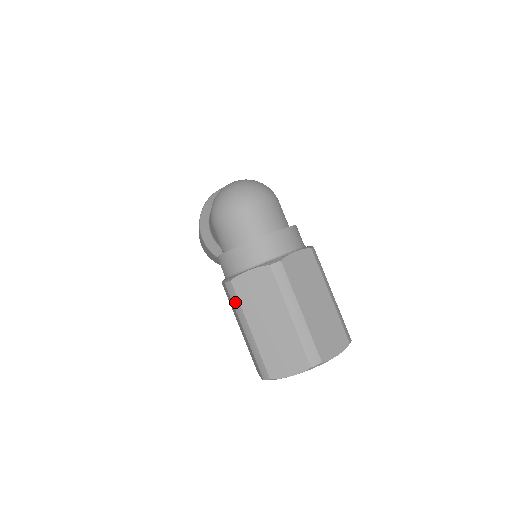
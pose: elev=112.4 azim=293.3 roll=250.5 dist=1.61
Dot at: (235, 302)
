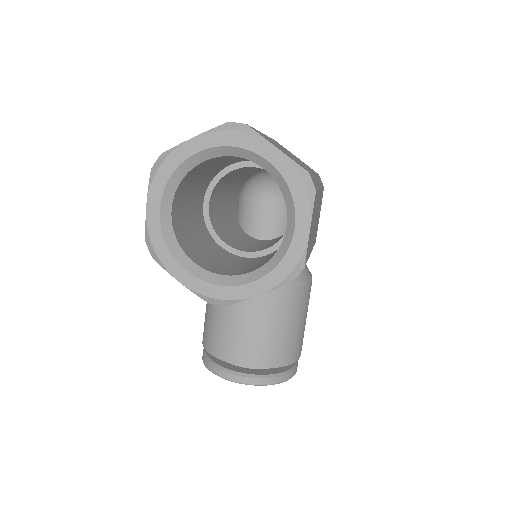
Dot at: occluded
